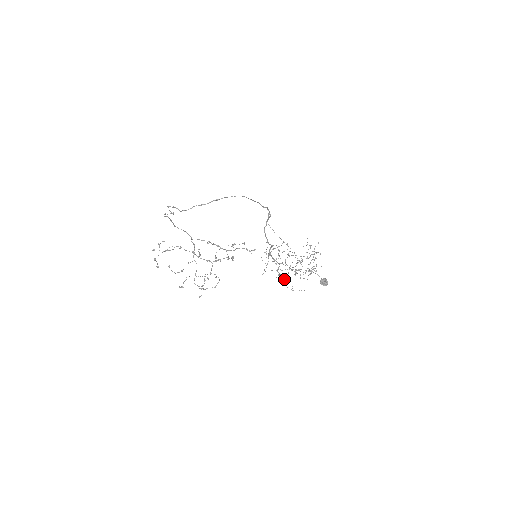
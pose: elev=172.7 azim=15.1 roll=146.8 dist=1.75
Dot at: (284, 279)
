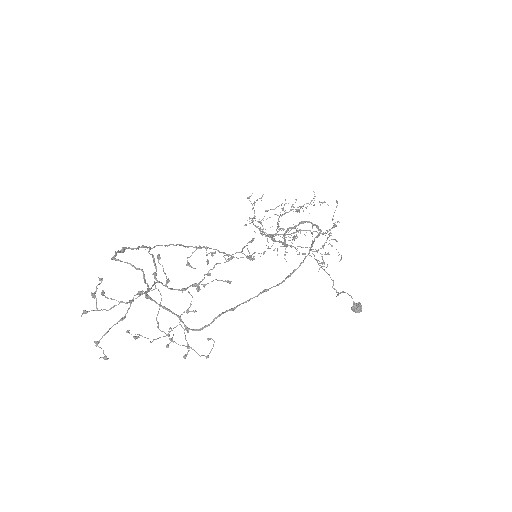
Dot at: (265, 236)
